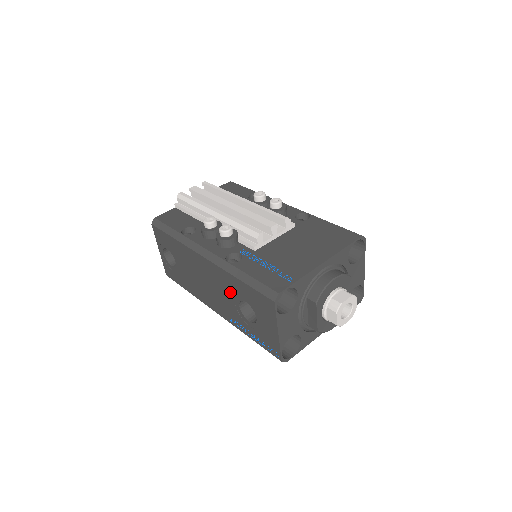
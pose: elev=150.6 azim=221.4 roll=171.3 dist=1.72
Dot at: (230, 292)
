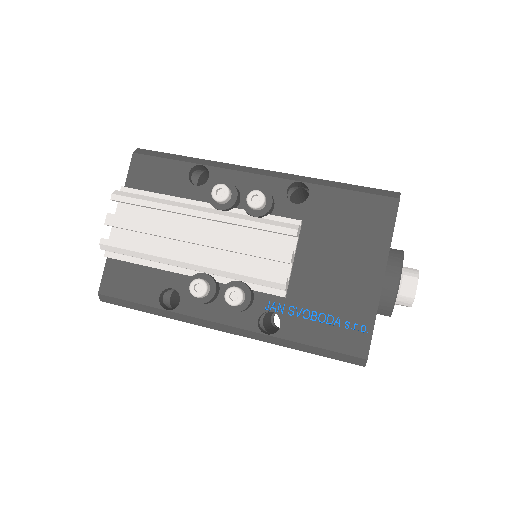
Dot at: occluded
